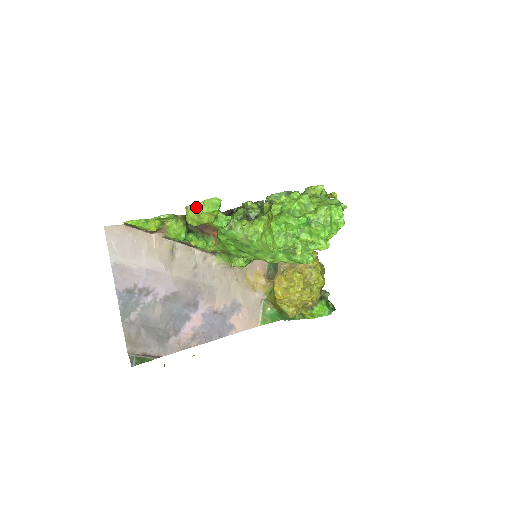
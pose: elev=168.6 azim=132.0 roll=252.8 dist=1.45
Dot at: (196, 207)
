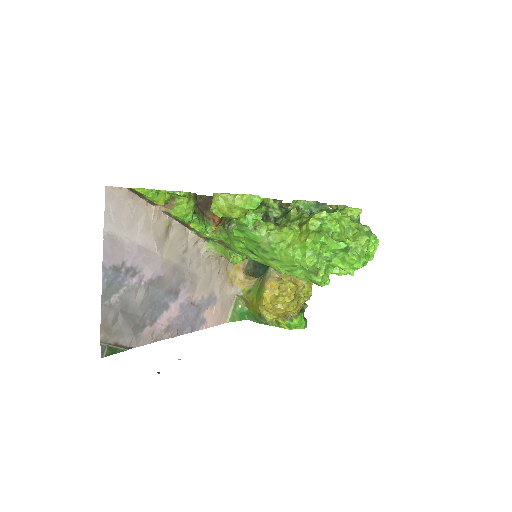
Dot at: (230, 198)
